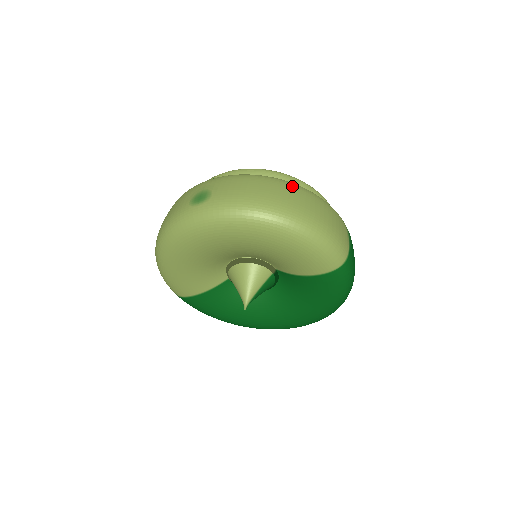
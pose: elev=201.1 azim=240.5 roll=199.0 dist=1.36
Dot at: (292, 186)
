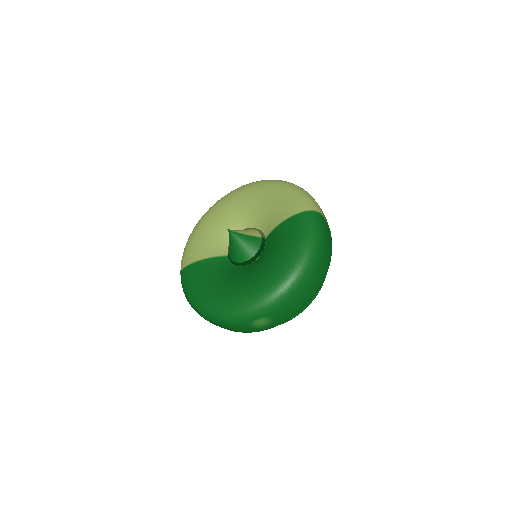
Dot at: occluded
